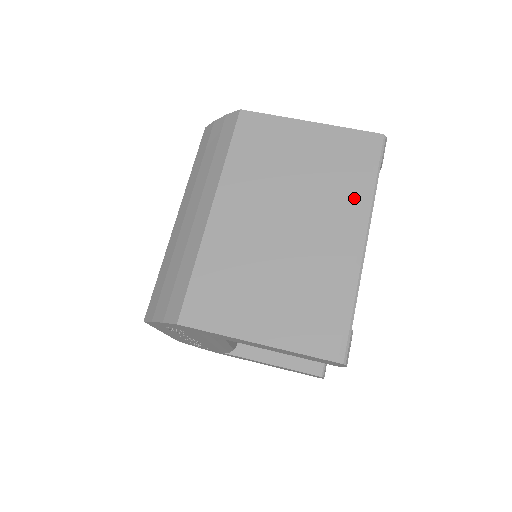
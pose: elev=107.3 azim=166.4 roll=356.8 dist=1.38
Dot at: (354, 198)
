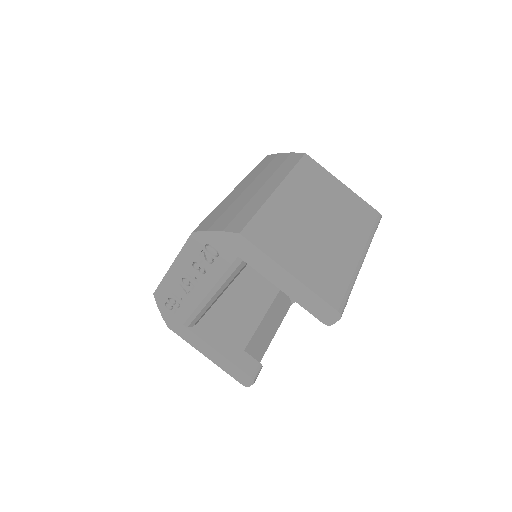
Dot at: (361, 233)
